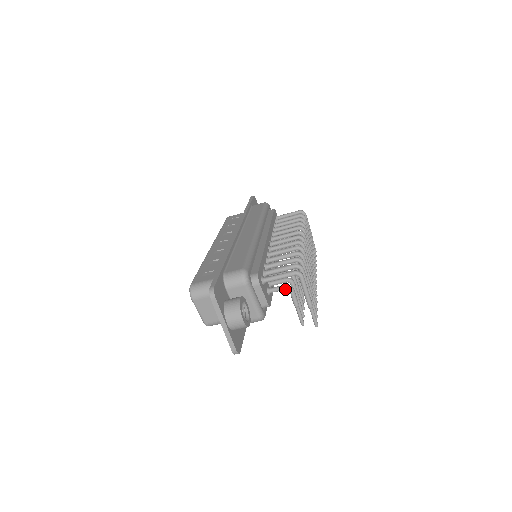
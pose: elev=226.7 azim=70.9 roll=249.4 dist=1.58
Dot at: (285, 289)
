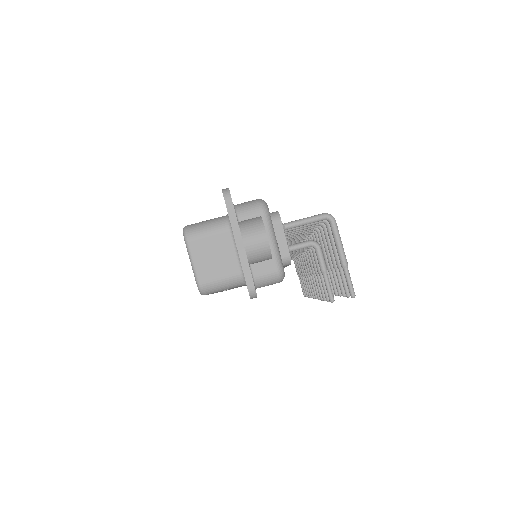
Dot at: (309, 245)
